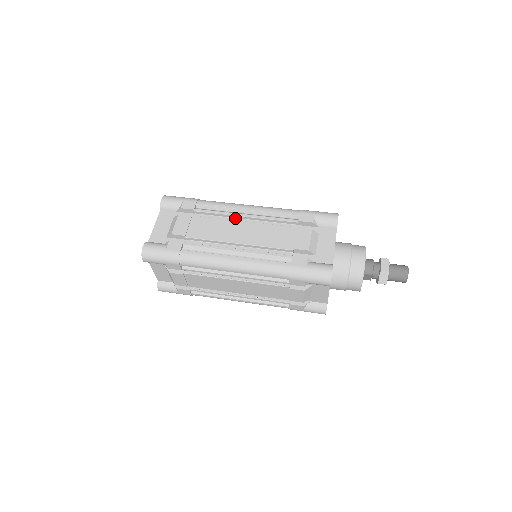
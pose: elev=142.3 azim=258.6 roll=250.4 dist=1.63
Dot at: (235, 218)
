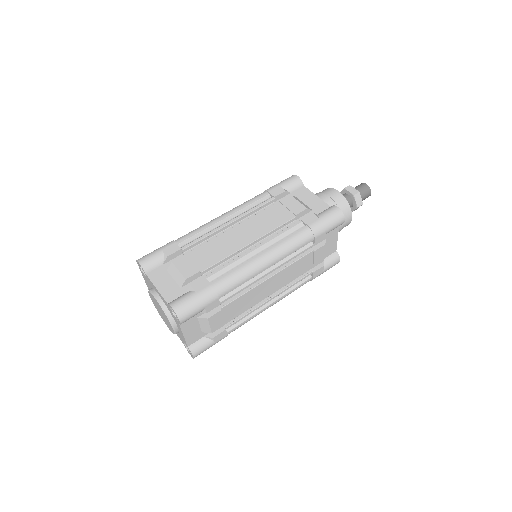
Dot at: (221, 232)
